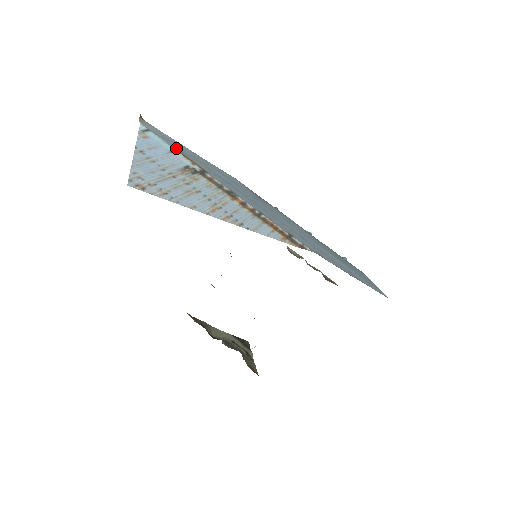
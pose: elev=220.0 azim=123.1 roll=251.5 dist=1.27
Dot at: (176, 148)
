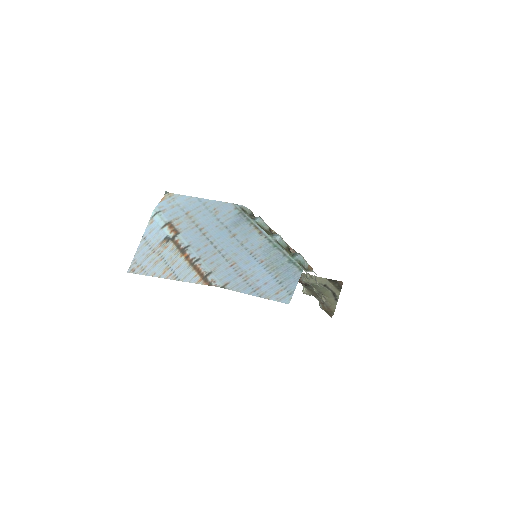
Dot at: (171, 218)
